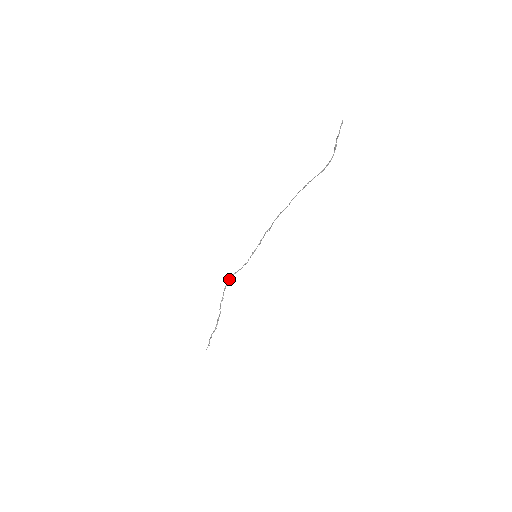
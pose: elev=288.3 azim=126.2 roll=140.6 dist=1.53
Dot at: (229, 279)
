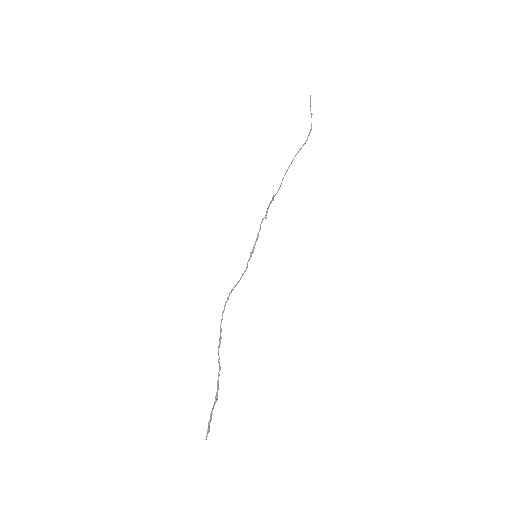
Dot at: occluded
